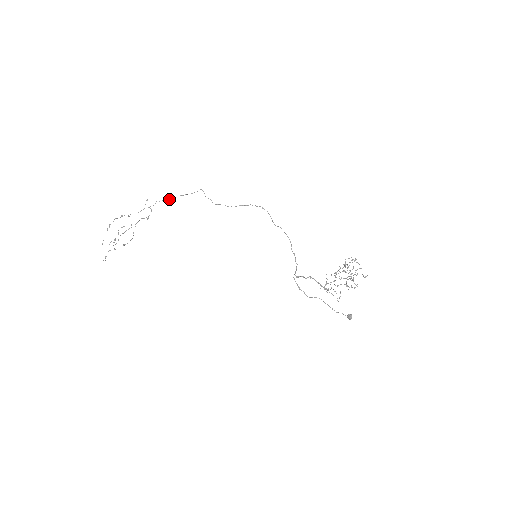
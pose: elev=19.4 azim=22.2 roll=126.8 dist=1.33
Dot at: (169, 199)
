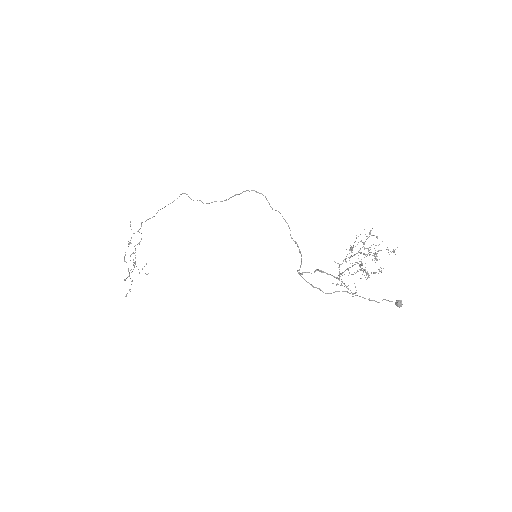
Dot at: occluded
